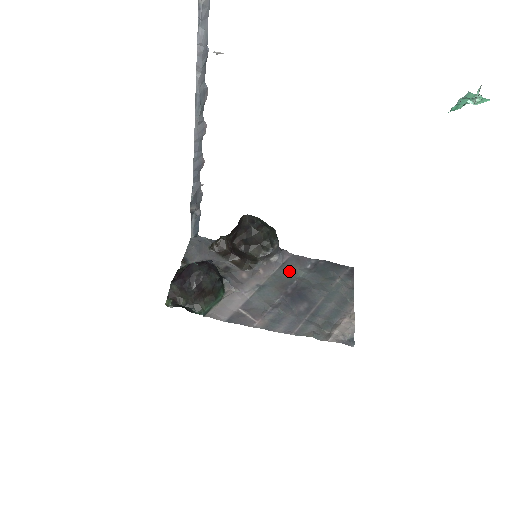
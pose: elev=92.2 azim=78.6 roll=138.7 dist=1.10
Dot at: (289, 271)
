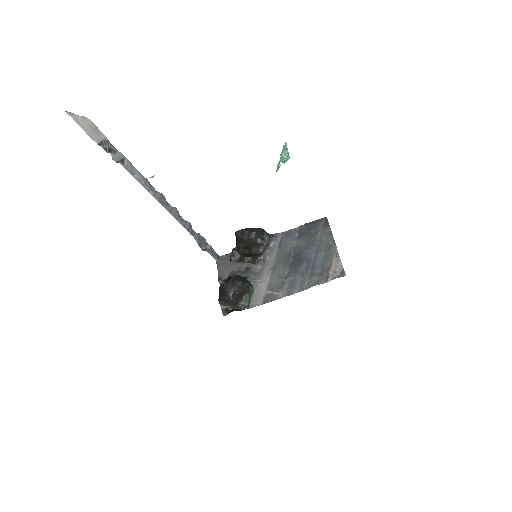
Dot at: (285, 246)
